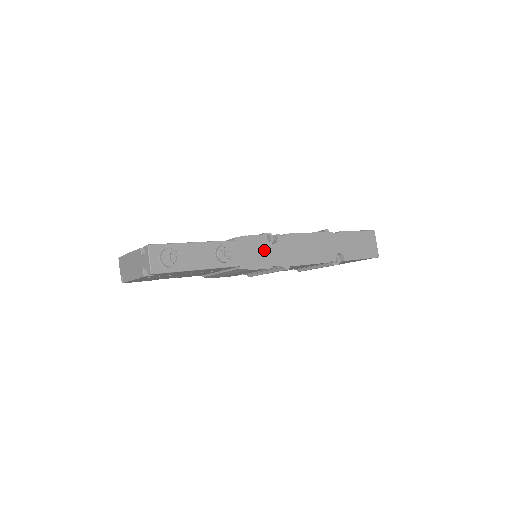
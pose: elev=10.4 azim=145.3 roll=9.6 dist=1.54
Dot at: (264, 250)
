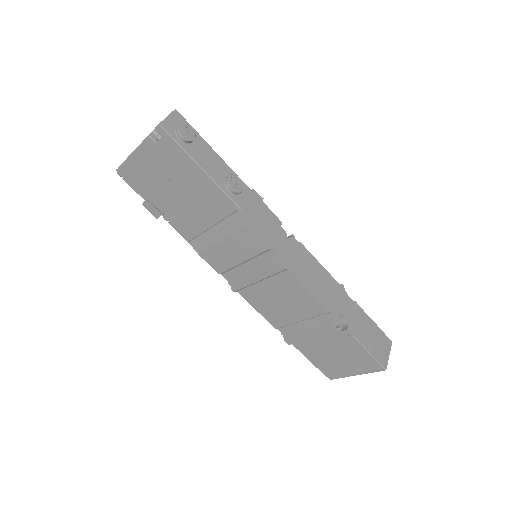
Dot at: (272, 230)
